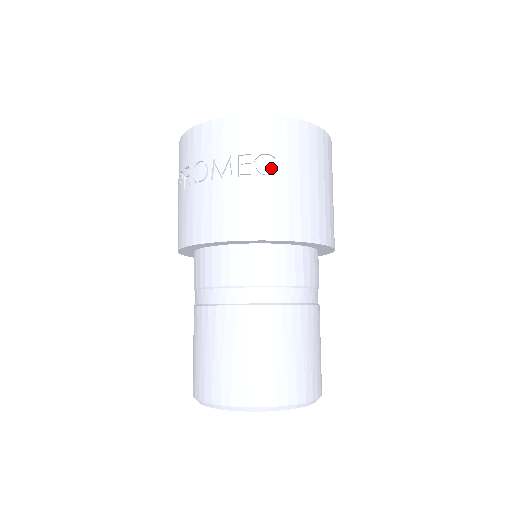
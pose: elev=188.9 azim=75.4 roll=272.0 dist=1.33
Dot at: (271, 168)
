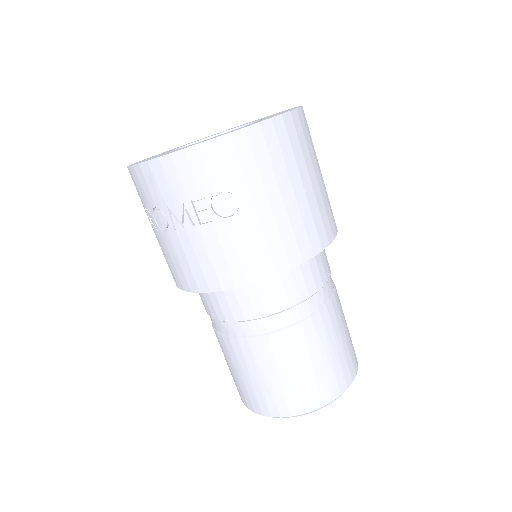
Dot at: (232, 205)
